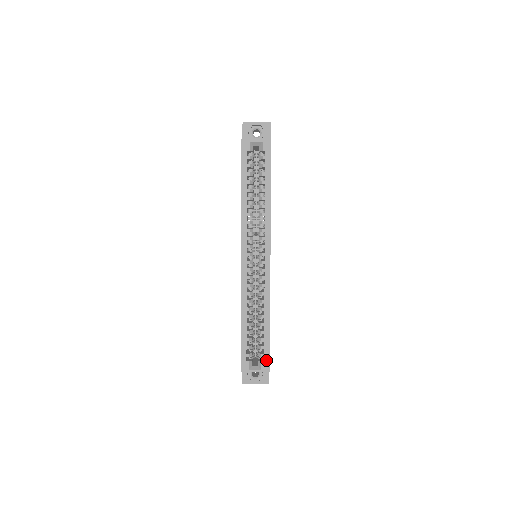
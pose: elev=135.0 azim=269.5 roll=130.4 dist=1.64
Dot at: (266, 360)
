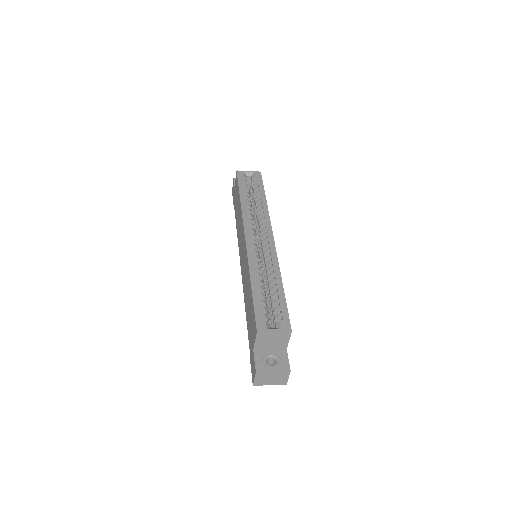
Dot at: (285, 319)
